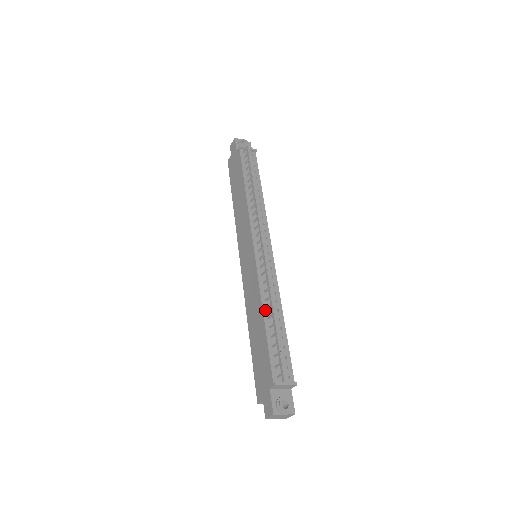
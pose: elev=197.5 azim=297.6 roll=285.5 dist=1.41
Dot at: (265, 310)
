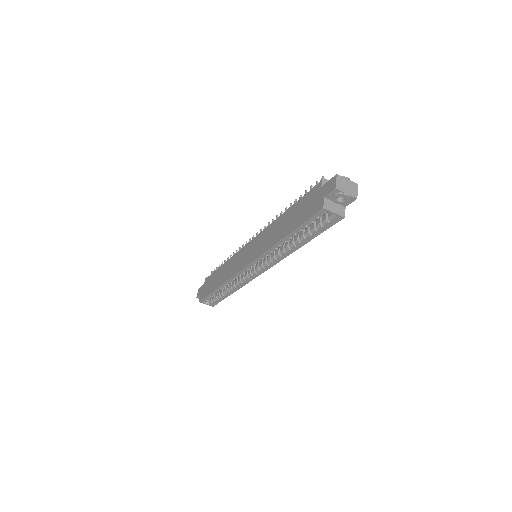
Dot at: occluded
